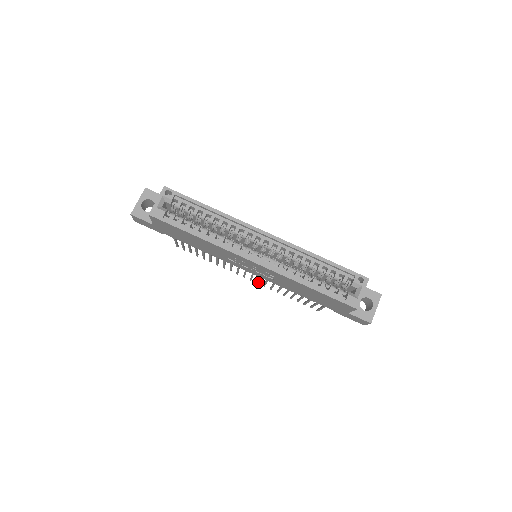
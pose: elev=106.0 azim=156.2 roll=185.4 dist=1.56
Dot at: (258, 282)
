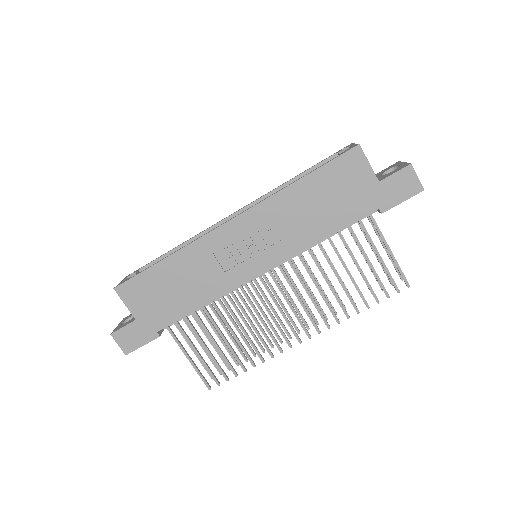
Dot at: (314, 323)
